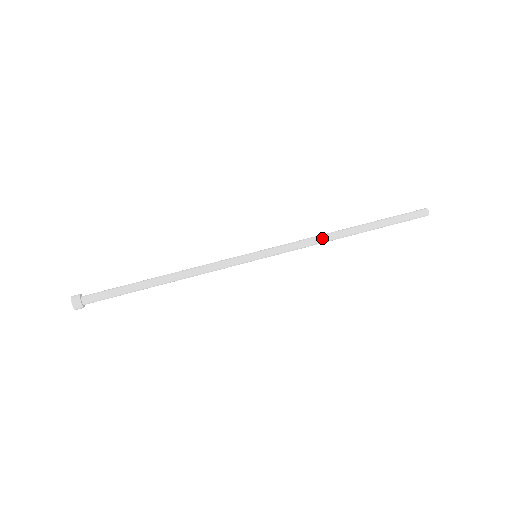
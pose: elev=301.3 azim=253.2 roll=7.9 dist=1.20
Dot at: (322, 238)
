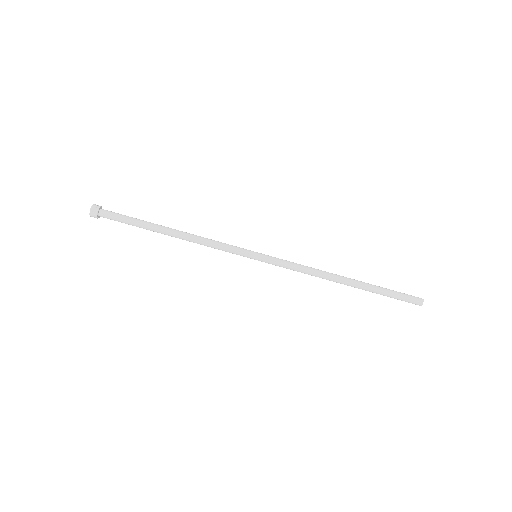
Dot at: (319, 272)
